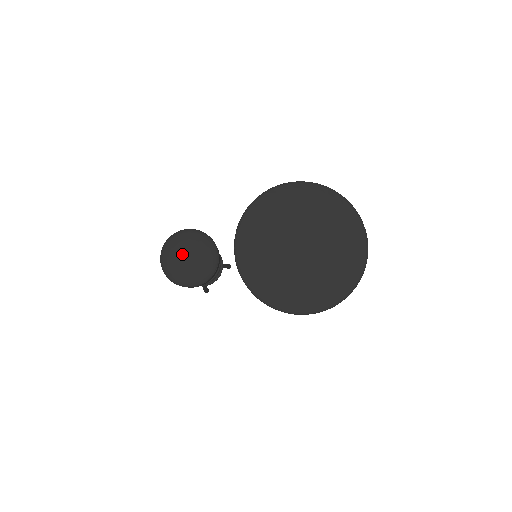
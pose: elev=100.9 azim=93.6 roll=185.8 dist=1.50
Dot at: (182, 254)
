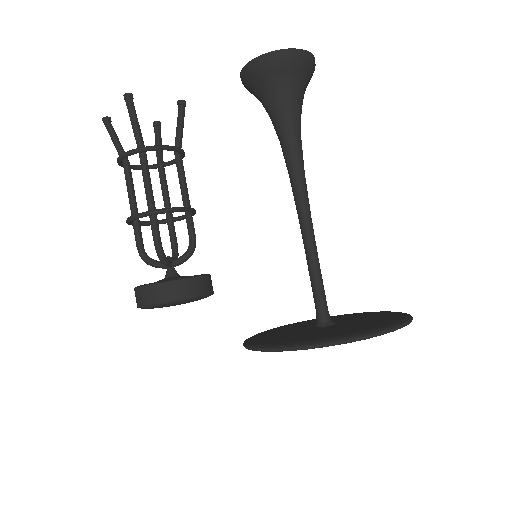
Dot at: occluded
